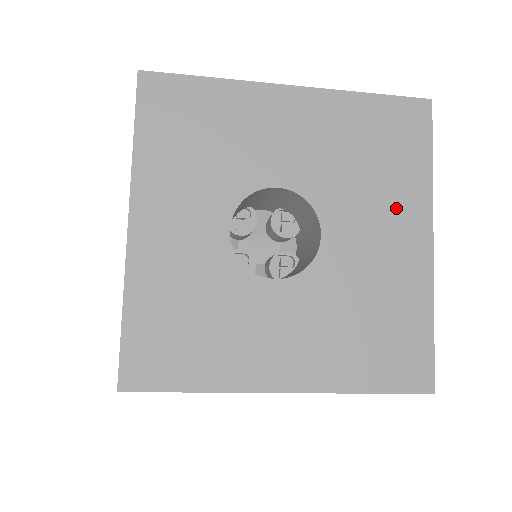
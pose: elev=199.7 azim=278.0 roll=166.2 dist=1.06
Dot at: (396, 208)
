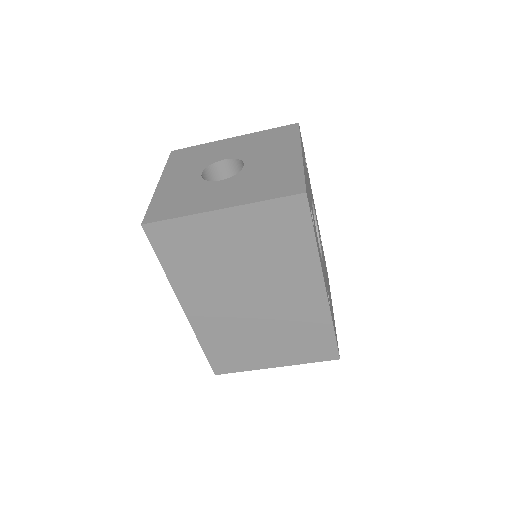
Dot at: (282, 150)
